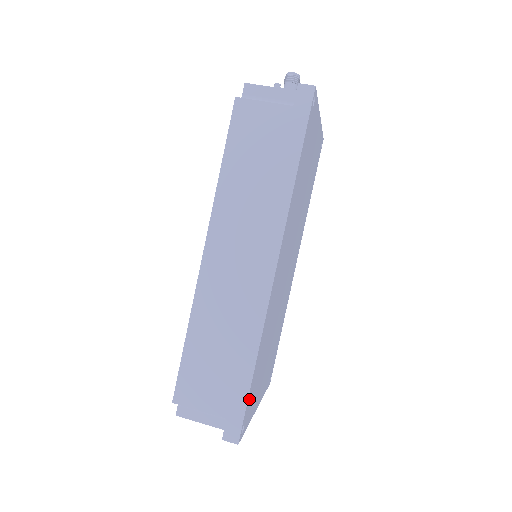
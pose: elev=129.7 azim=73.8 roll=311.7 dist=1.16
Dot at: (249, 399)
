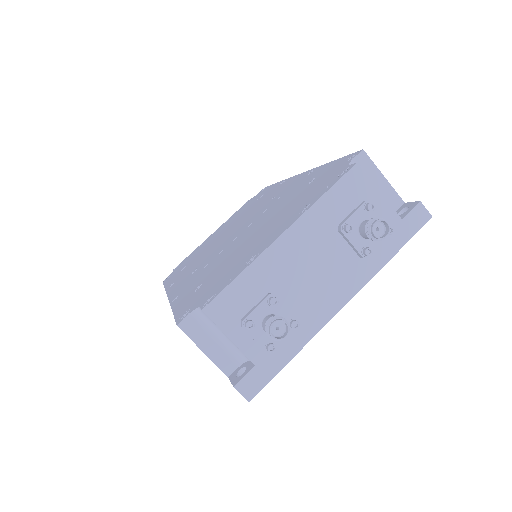
Dot at: occluded
